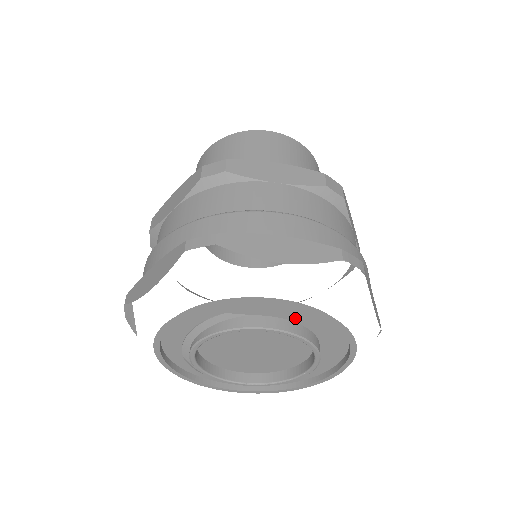
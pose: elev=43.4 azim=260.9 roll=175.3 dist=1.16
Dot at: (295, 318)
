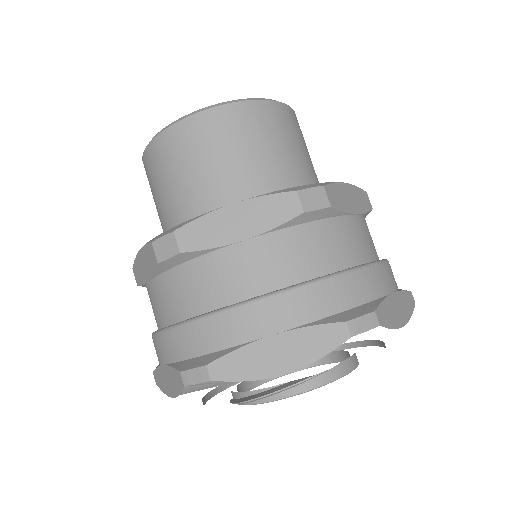
Dot at: occluded
